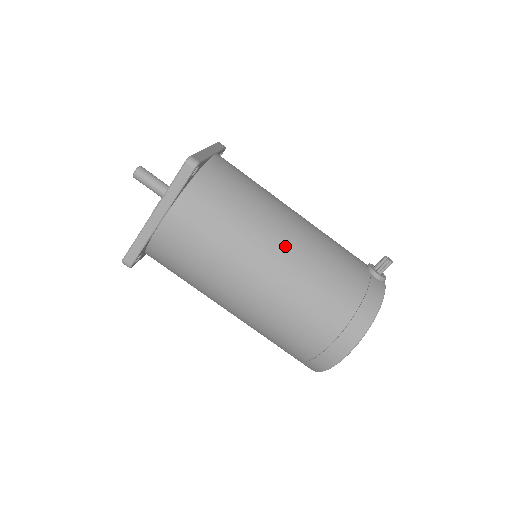
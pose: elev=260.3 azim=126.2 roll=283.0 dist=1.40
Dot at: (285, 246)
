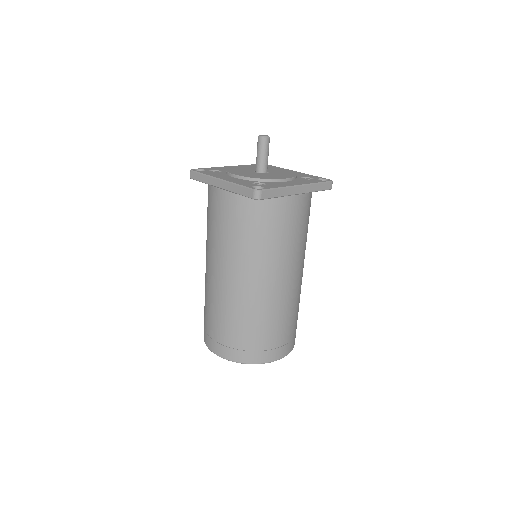
Dot at: occluded
